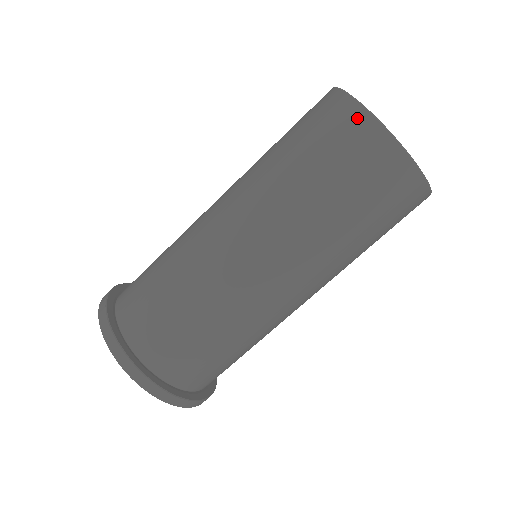
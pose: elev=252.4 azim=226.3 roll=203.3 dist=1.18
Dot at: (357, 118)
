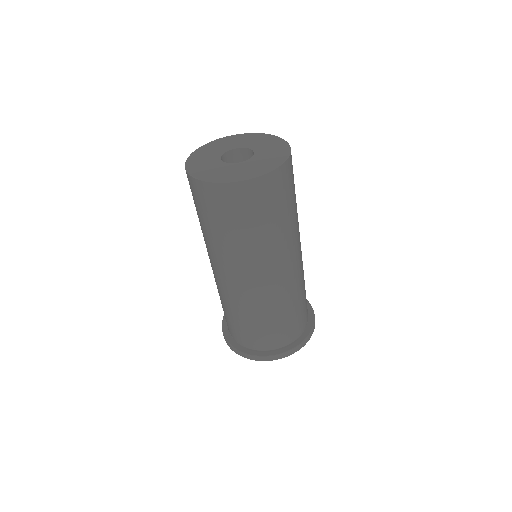
Dot at: (232, 190)
